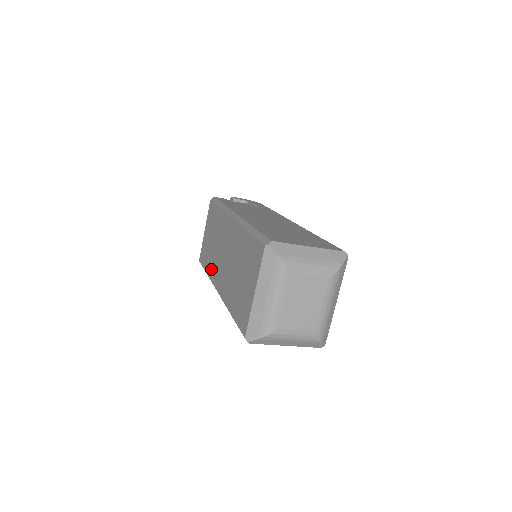
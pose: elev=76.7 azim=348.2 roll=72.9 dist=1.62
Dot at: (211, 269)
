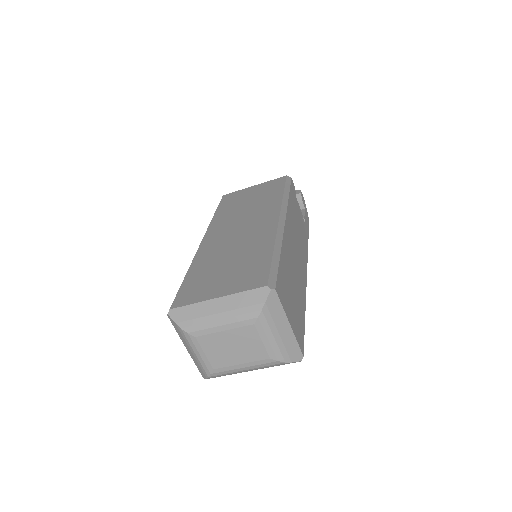
Dot at: (220, 218)
